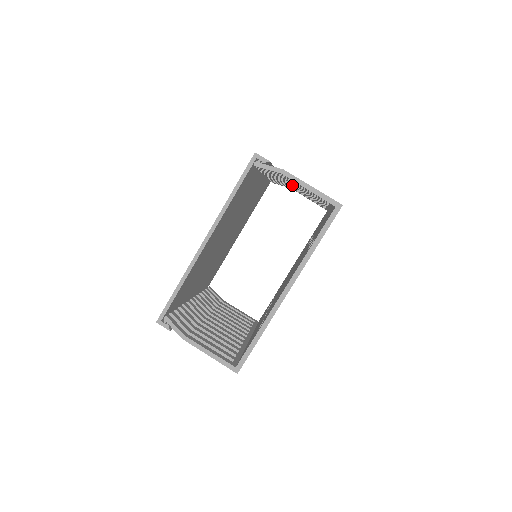
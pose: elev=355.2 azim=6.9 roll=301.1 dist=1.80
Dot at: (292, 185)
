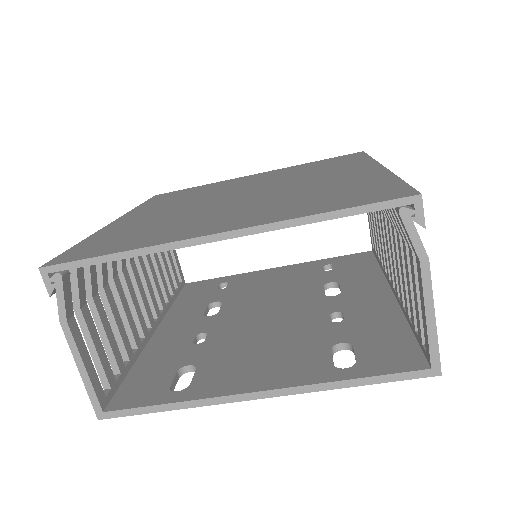
Dot at: (386, 225)
